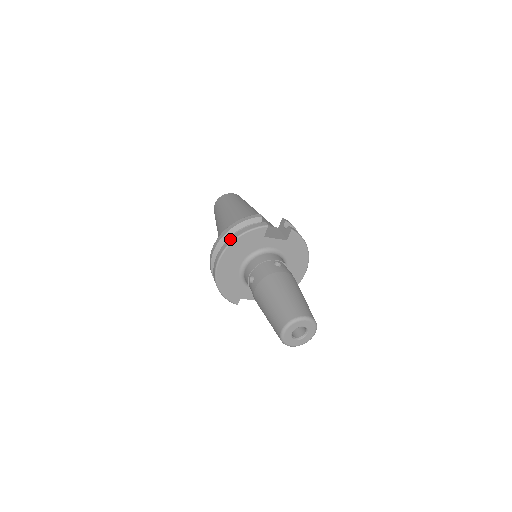
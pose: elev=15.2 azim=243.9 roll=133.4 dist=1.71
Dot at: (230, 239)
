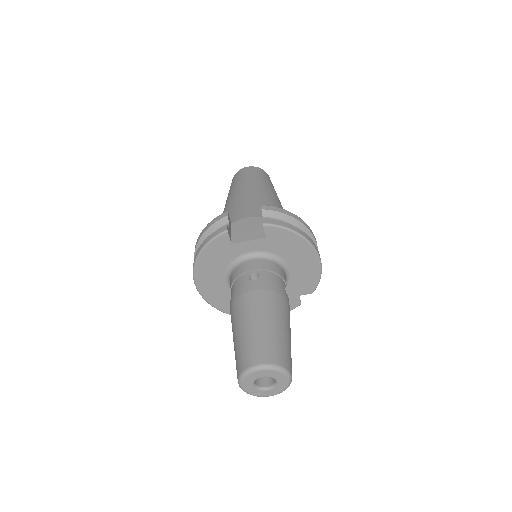
Dot at: occluded
